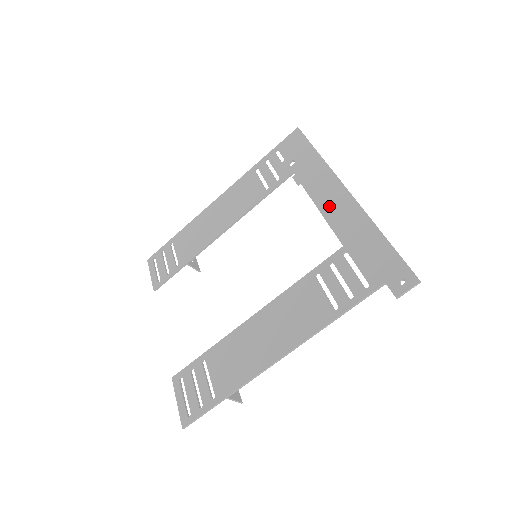
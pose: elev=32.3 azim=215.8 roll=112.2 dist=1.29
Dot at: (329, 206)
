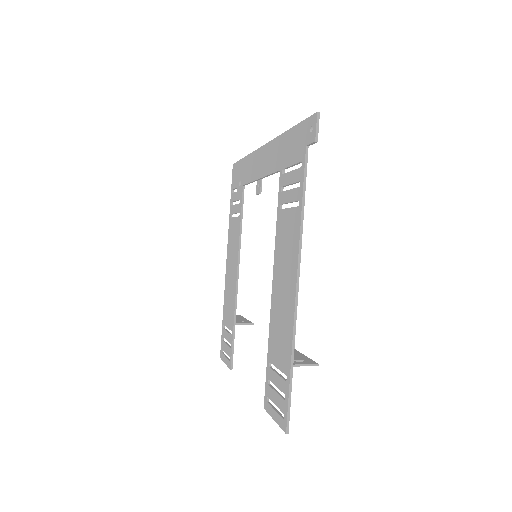
Dot at: (263, 167)
